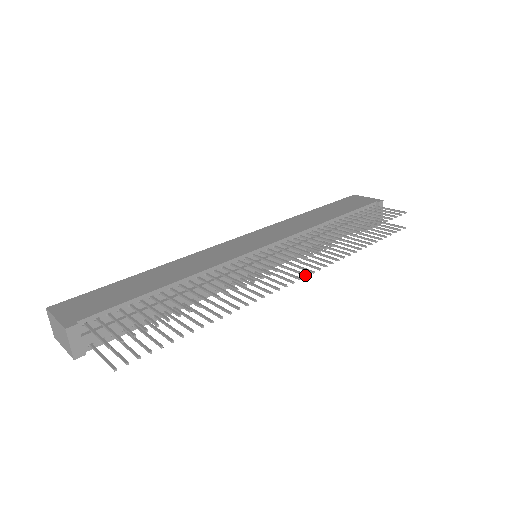
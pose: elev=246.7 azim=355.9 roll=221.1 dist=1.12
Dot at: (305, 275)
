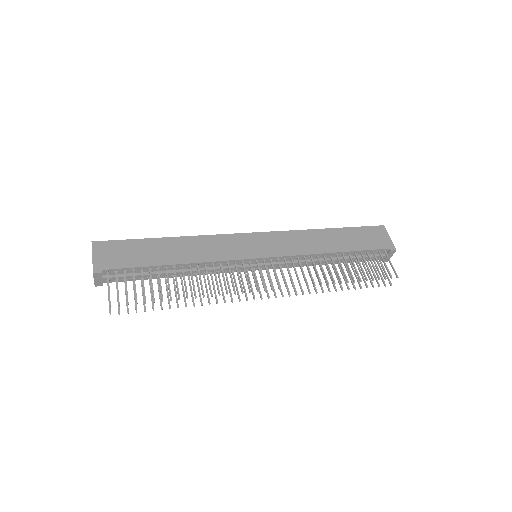
Dot at: (275, 296)
